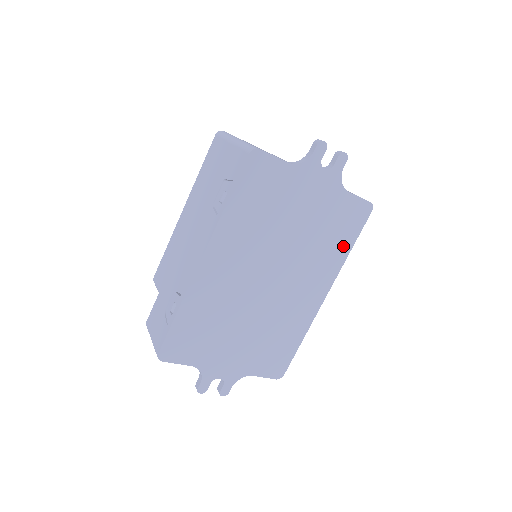
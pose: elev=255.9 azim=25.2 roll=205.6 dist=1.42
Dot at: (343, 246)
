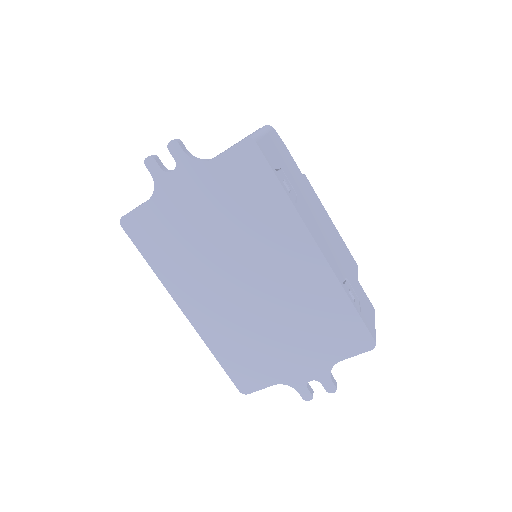
Dot at: (272, 197)
